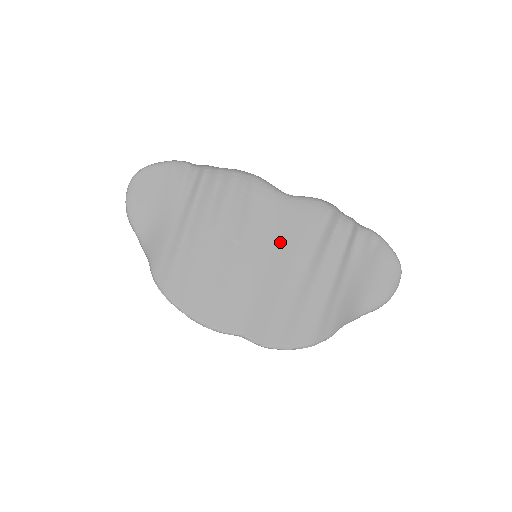
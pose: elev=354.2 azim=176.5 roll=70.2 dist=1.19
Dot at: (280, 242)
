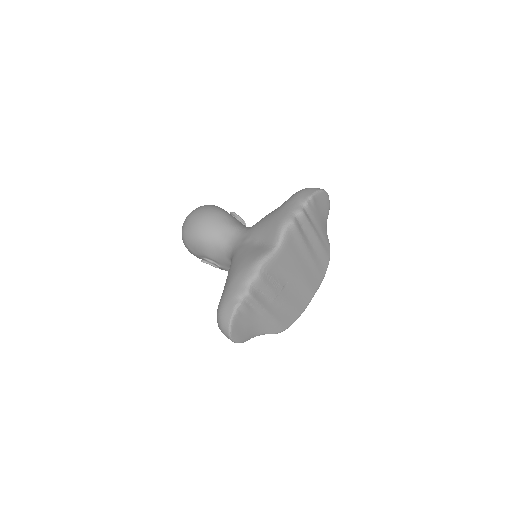
Dot at: (294, 262)
